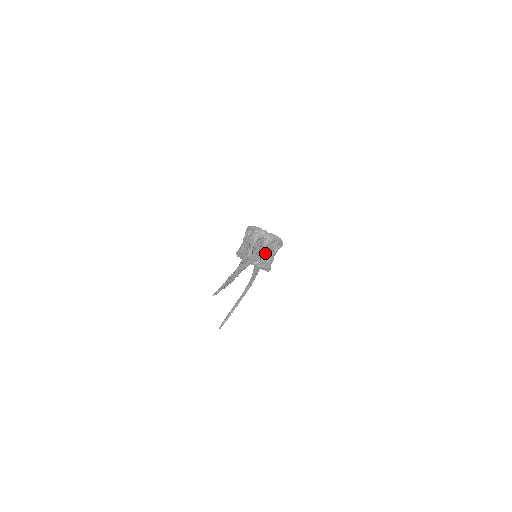
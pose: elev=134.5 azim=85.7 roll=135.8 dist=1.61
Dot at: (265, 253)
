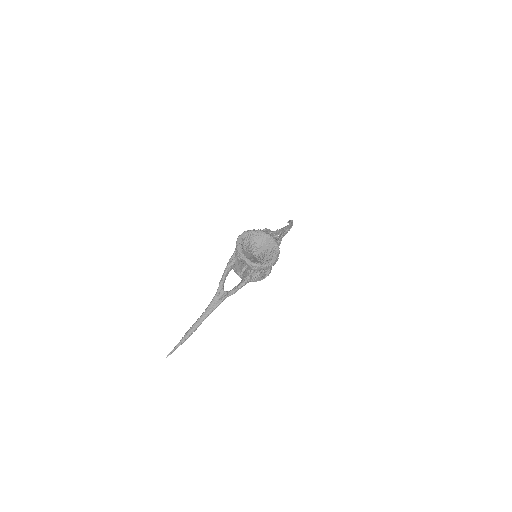
Dot at: occluded
